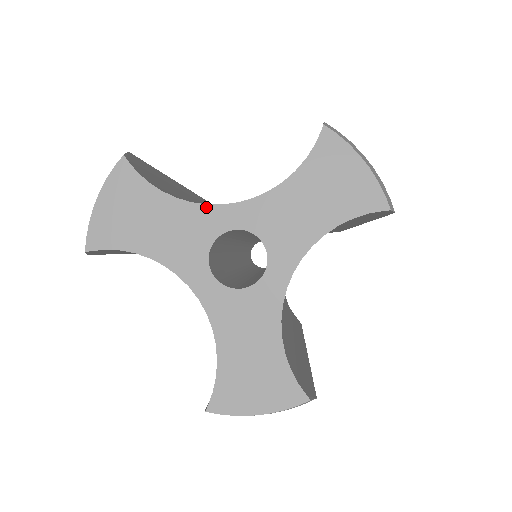
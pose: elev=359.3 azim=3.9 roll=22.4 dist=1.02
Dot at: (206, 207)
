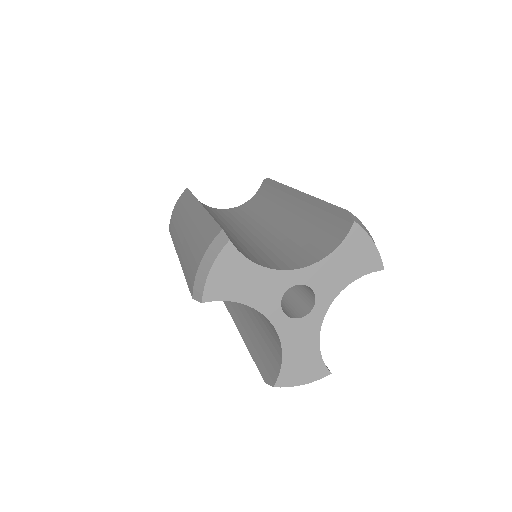
Dot at: (282, 272)
